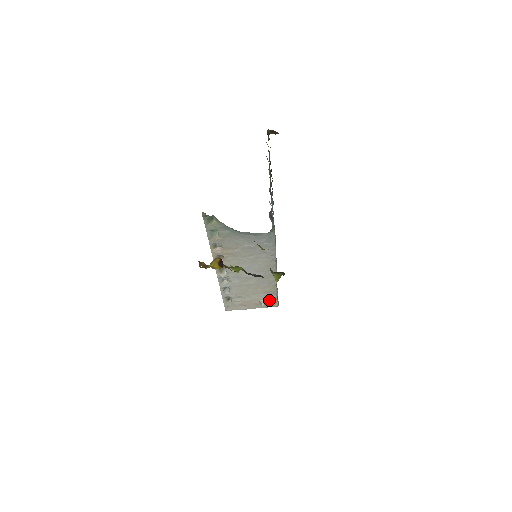
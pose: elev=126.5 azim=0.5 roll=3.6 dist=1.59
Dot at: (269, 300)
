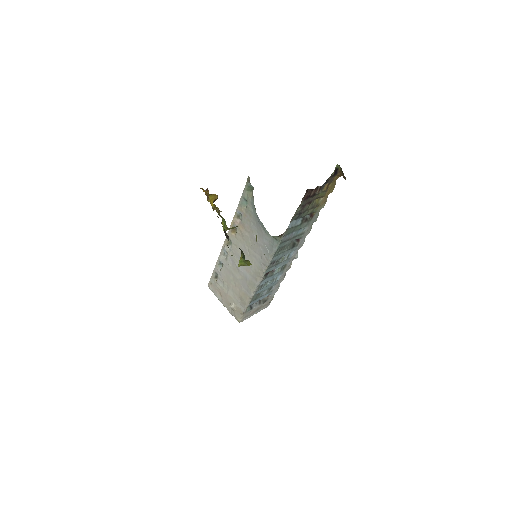
Dot at: (237, 308)
